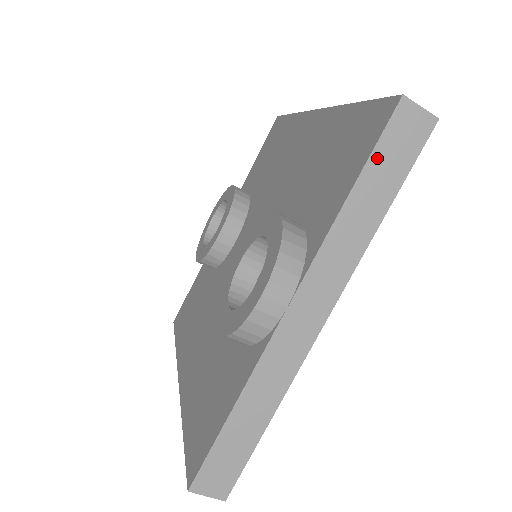
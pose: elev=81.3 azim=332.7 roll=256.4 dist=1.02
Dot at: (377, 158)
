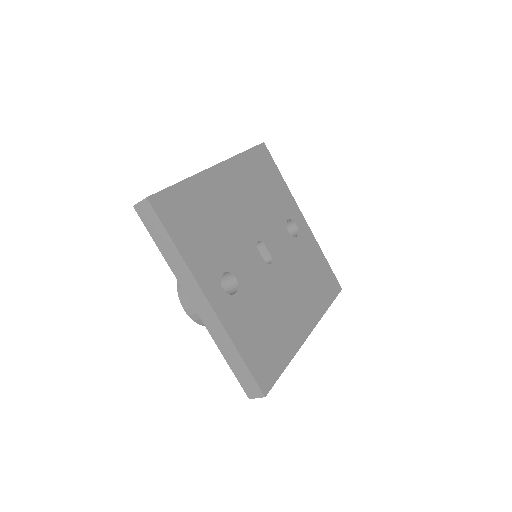
Dot at: (152, 233)
